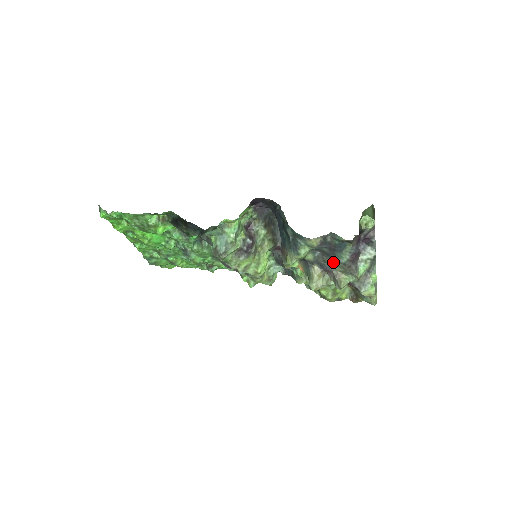
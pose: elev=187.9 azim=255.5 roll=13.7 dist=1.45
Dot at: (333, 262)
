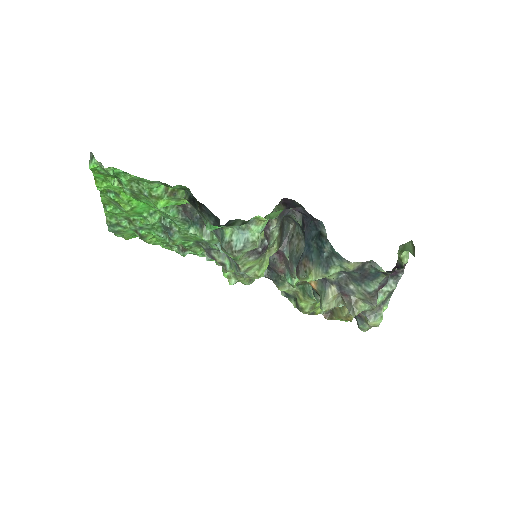
Dot at: (356, 288)
